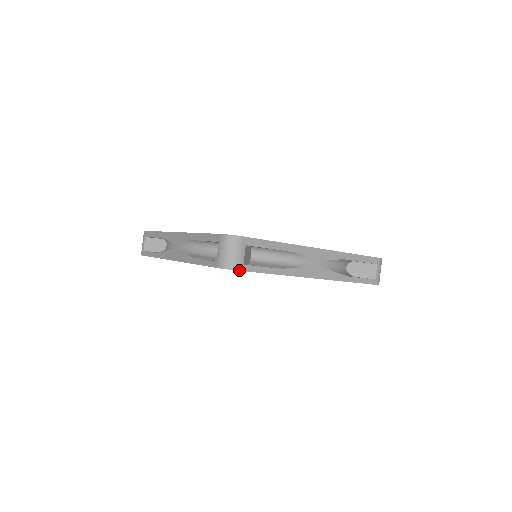
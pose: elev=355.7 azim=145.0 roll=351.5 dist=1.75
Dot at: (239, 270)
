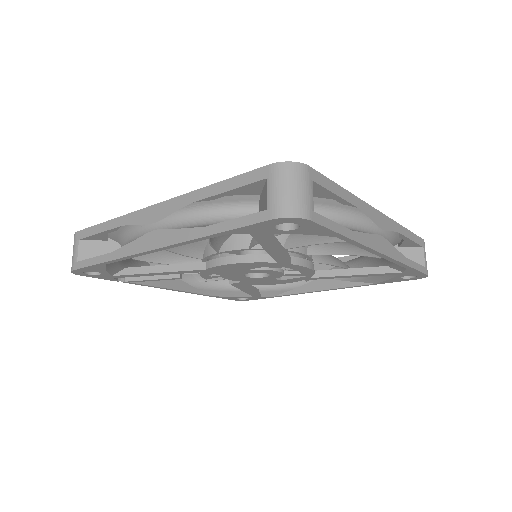
Dot at: (310, 219)
